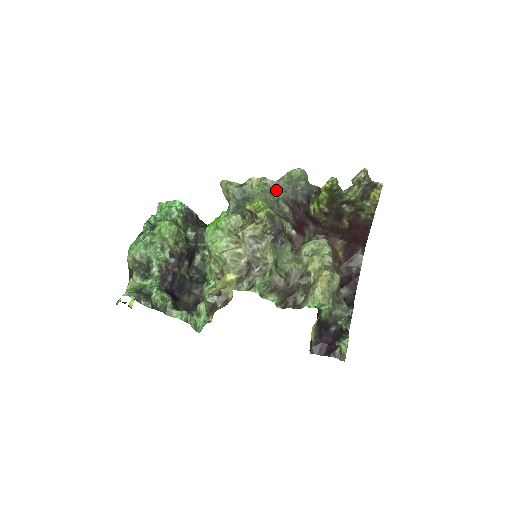
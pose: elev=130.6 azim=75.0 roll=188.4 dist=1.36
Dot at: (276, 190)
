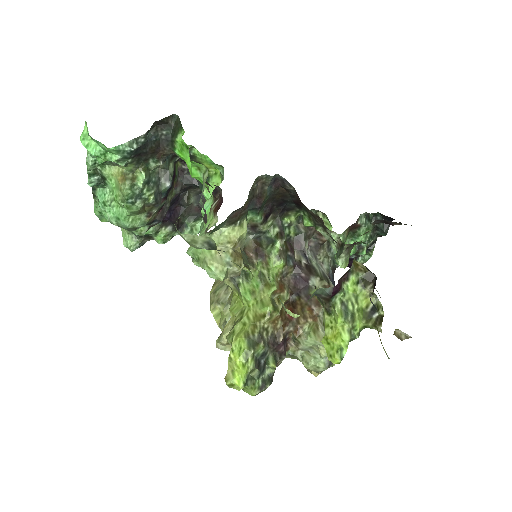
Dot at: occluded
